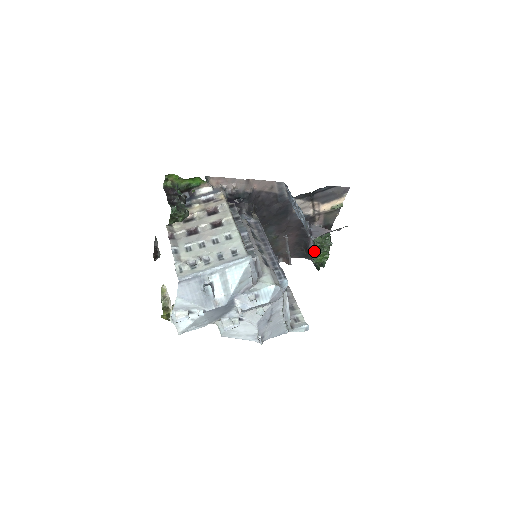
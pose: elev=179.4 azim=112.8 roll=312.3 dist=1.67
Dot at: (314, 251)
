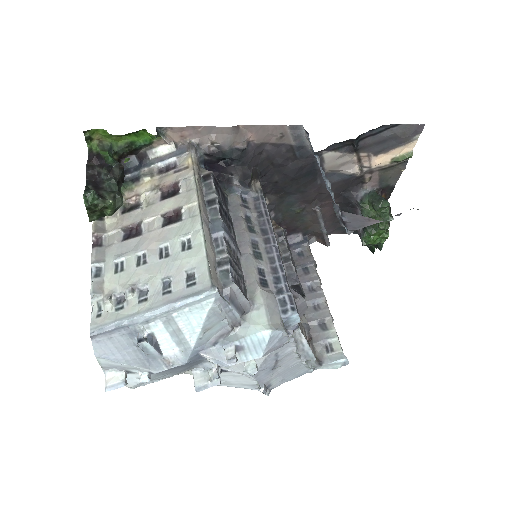
Dot at: (364, 228)
